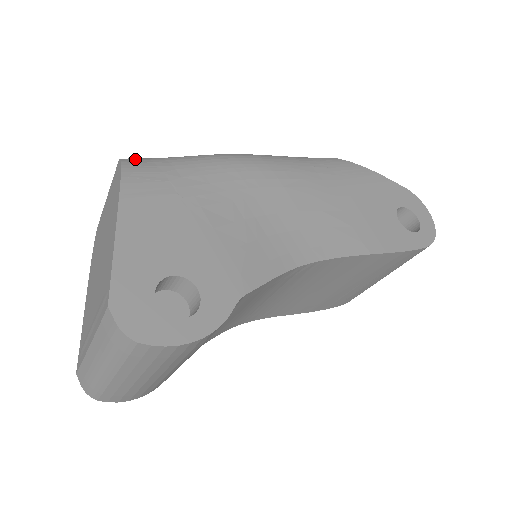
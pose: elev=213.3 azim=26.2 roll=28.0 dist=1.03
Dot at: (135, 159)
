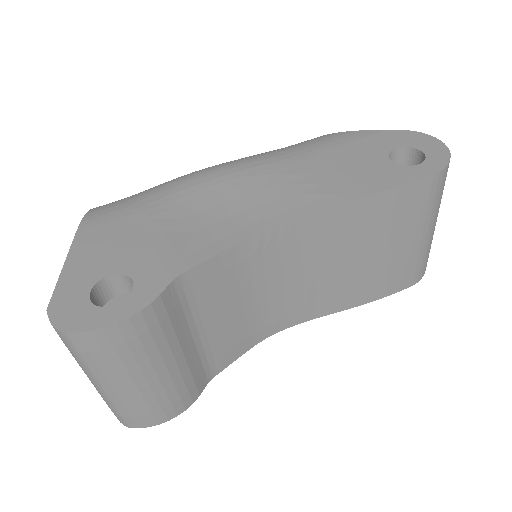
Dot at: (104, 205)
